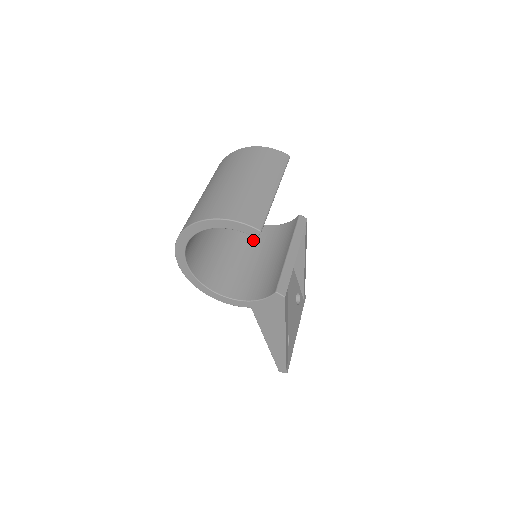
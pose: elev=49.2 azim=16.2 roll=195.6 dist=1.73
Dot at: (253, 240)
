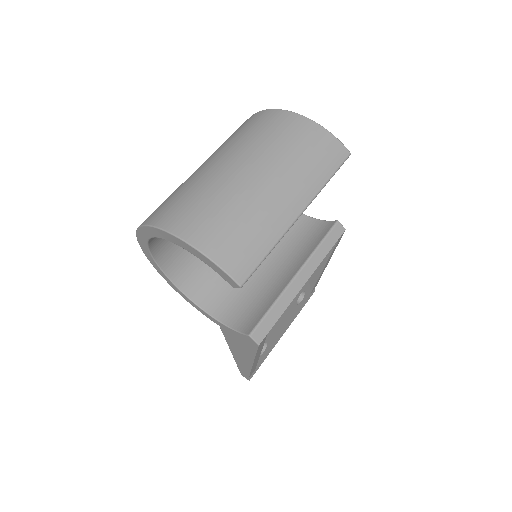
Dot at: occluded
